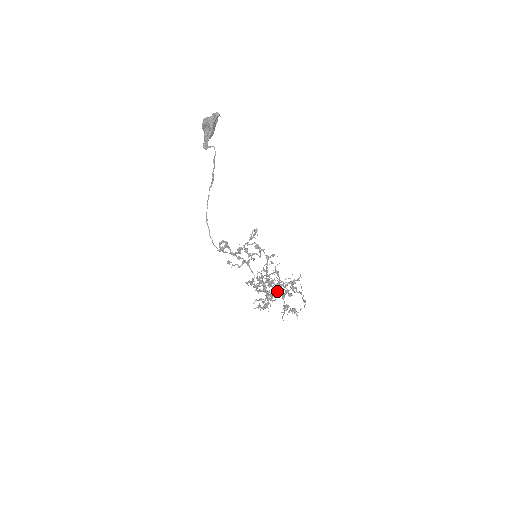
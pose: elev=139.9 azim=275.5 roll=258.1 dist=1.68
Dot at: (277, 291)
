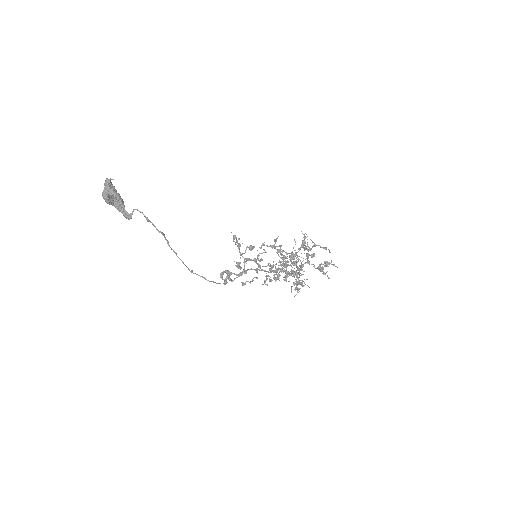
Dot at: occluded
